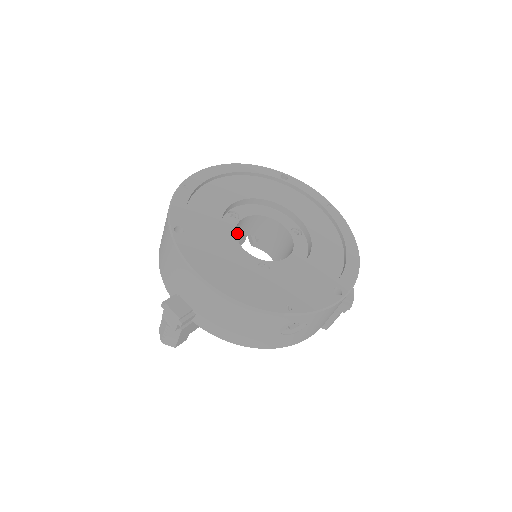
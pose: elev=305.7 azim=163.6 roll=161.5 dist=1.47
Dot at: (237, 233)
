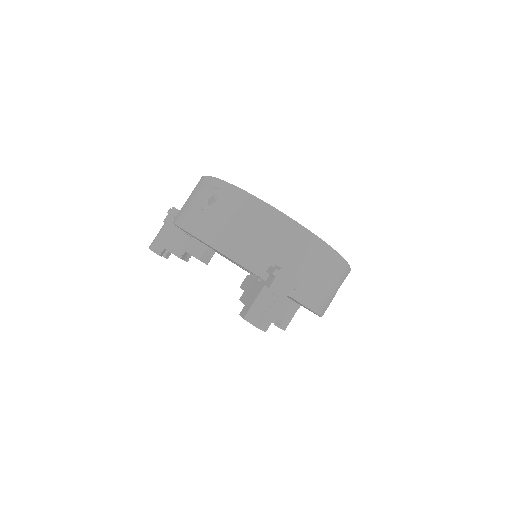
Dot at: occluded
